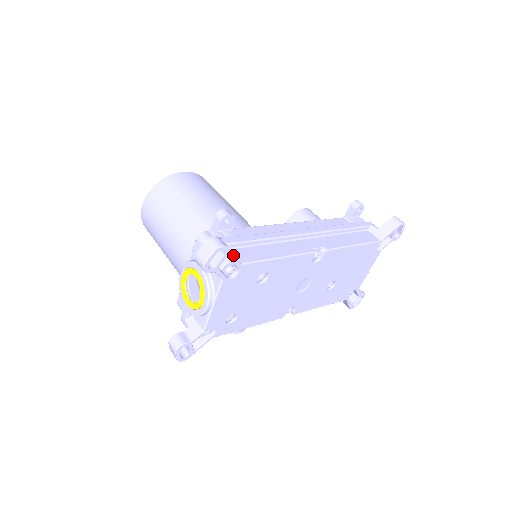
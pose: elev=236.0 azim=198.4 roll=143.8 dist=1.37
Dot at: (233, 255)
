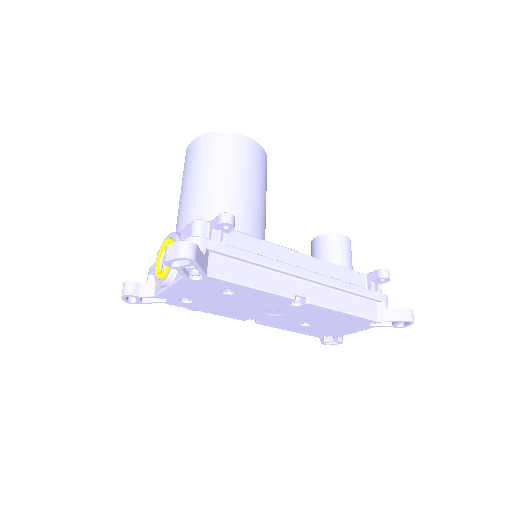
Dot at: (200, 267)
